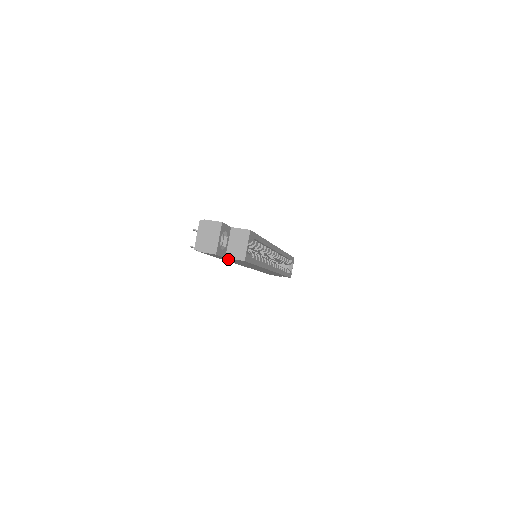
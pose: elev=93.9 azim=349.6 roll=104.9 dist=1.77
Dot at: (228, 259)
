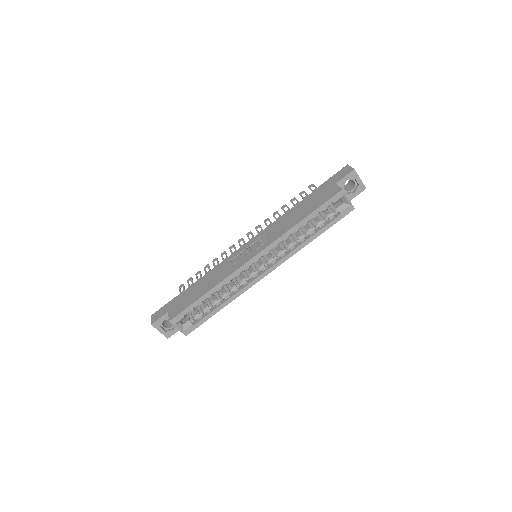
Dot at: occluded
